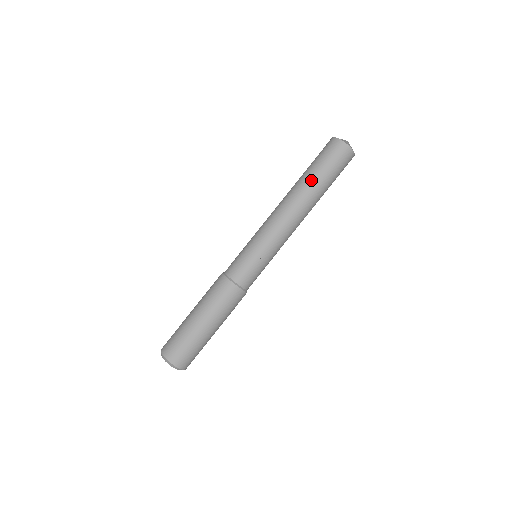
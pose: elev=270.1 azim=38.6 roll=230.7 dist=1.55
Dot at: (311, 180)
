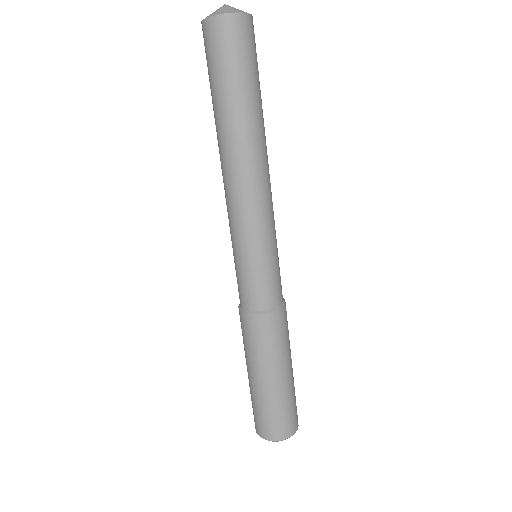
Dot at: (217, 113)
